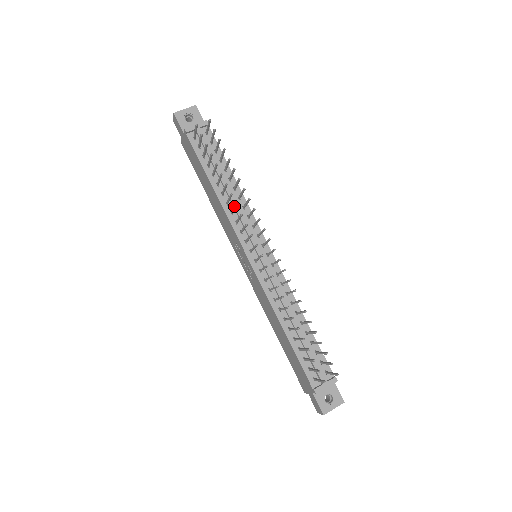
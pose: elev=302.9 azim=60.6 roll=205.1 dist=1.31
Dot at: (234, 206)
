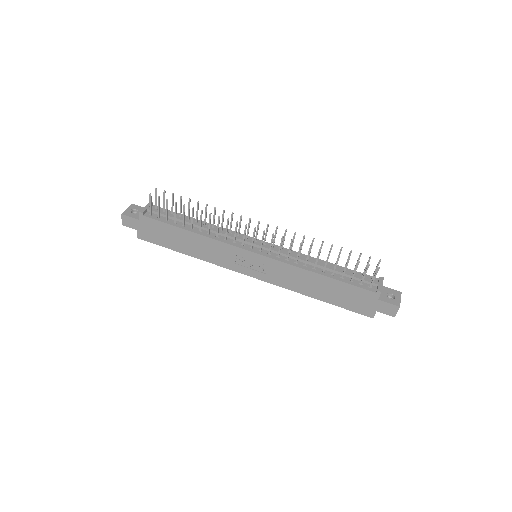
Dot at: (218, 221)
